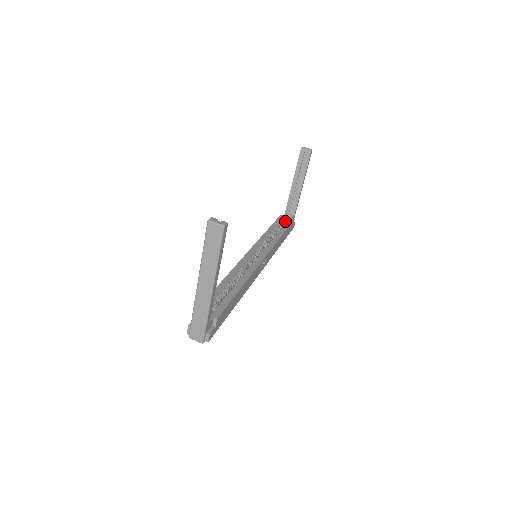
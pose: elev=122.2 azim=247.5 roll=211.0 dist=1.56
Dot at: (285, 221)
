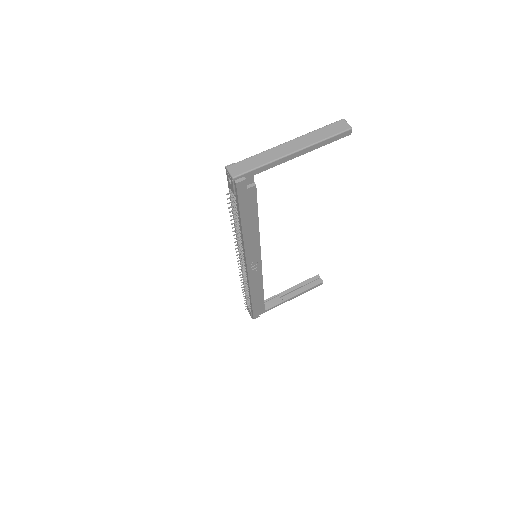
Dot at: occluded
